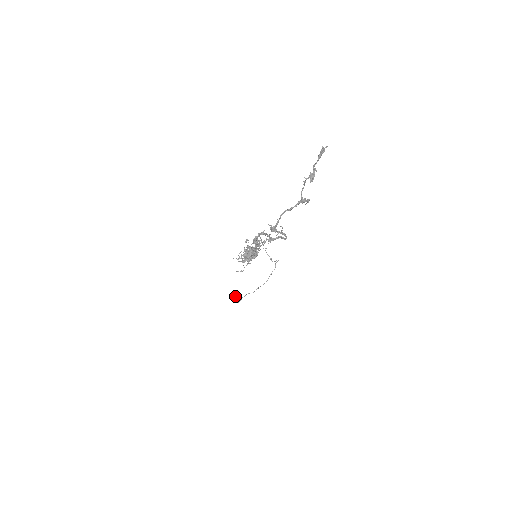
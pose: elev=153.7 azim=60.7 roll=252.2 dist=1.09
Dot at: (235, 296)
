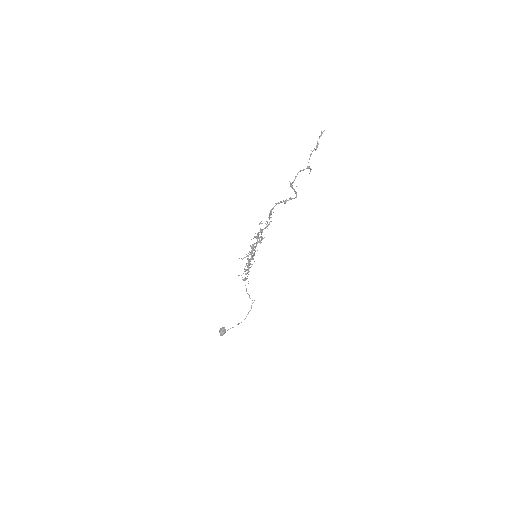
Dot at: (220, 329)
